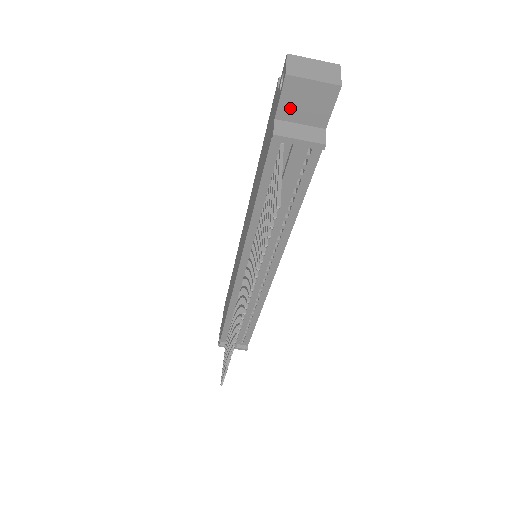
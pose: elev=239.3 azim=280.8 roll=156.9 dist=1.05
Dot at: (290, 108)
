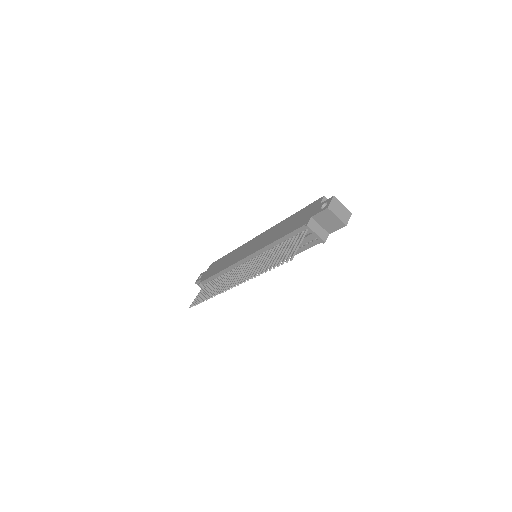
Dot at: (321, 218)
